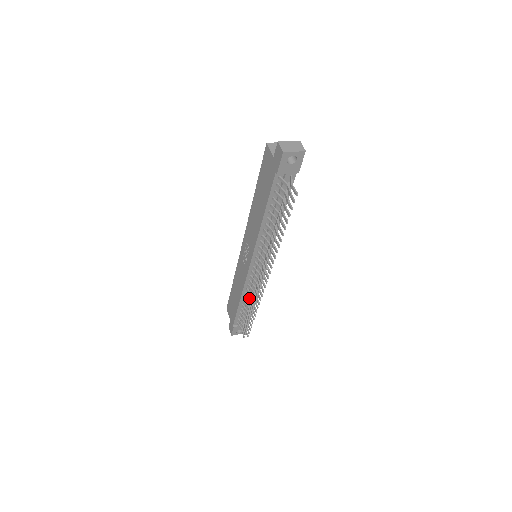
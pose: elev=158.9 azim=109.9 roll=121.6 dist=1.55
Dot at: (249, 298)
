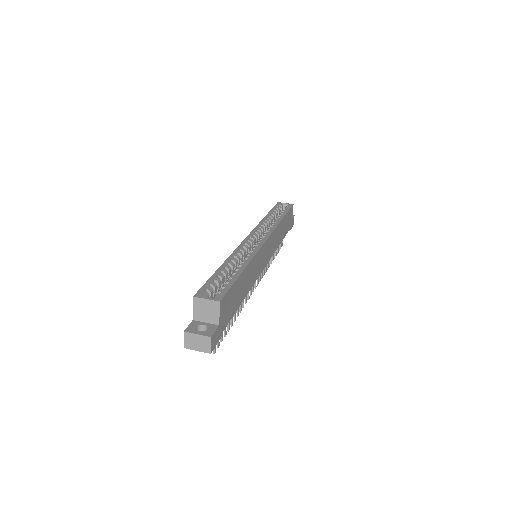
Dot at: occluded
